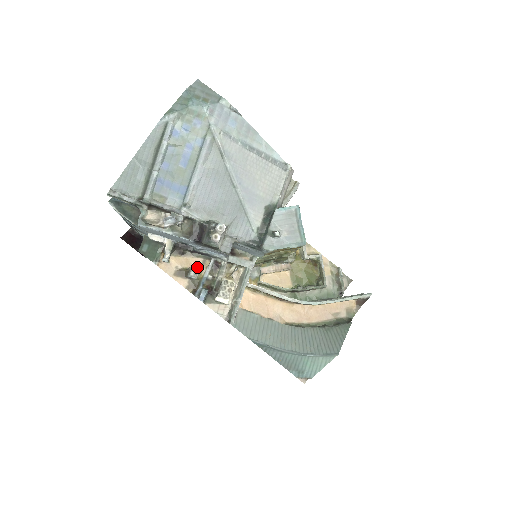
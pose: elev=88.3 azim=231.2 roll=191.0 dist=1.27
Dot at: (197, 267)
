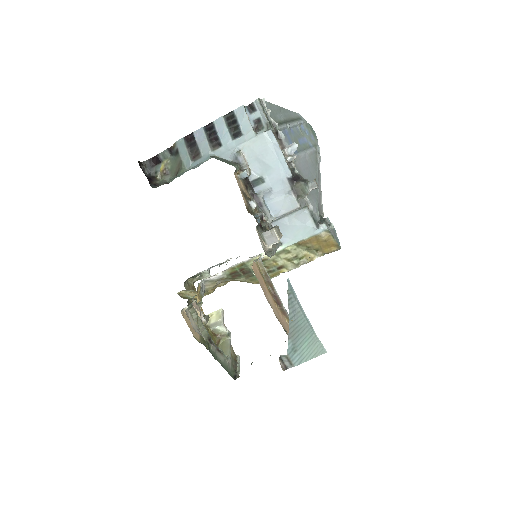
Dot at: occluded
